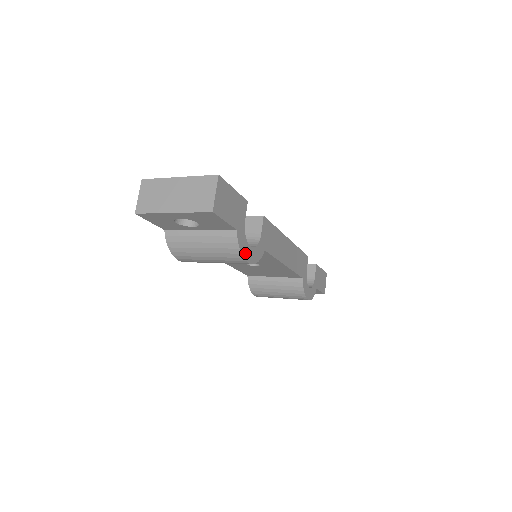
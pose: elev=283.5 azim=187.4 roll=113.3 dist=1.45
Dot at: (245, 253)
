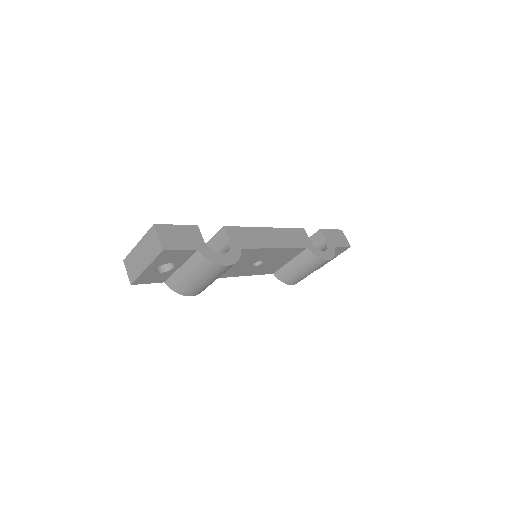
Dot at: (218, 261)
